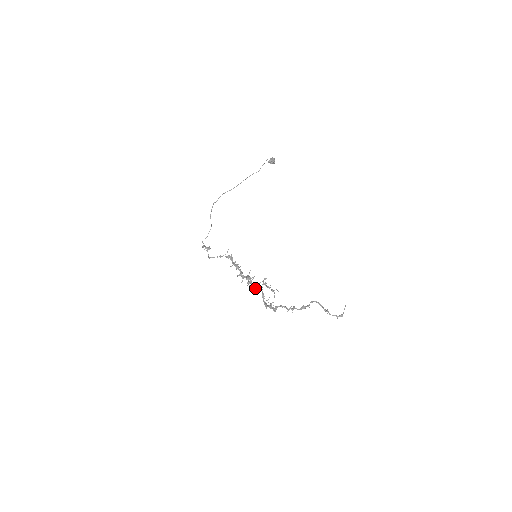
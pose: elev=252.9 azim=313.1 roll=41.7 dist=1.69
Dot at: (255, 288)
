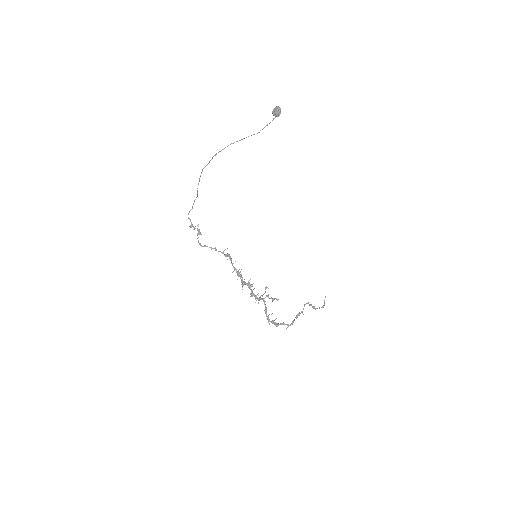
Dot at: occluded
